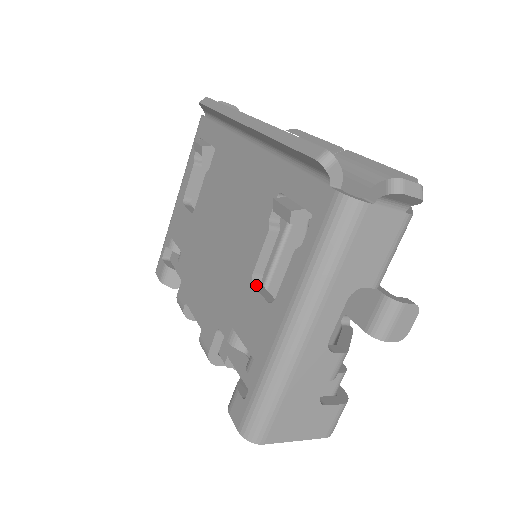
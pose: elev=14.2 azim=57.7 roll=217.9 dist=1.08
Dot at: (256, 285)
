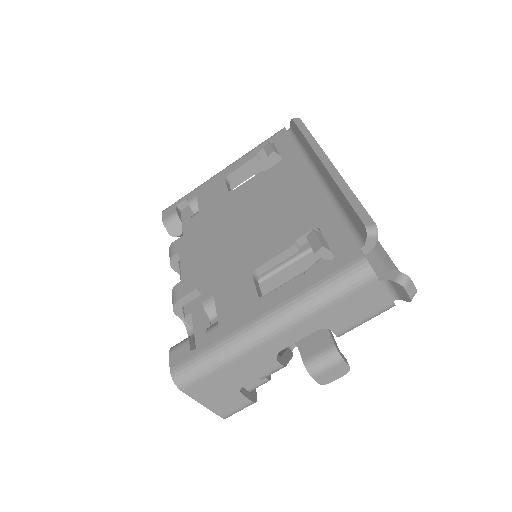
Dot at: (254, 277)
